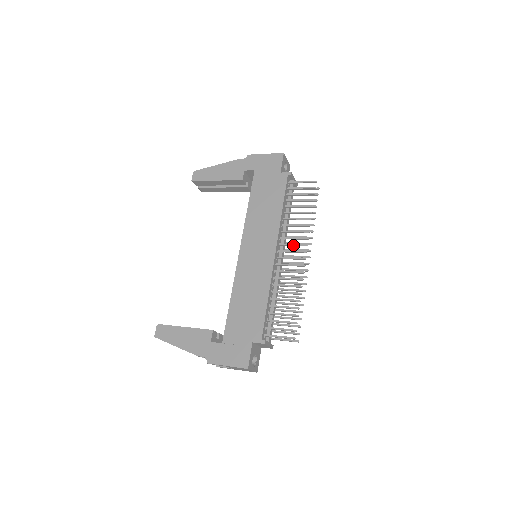
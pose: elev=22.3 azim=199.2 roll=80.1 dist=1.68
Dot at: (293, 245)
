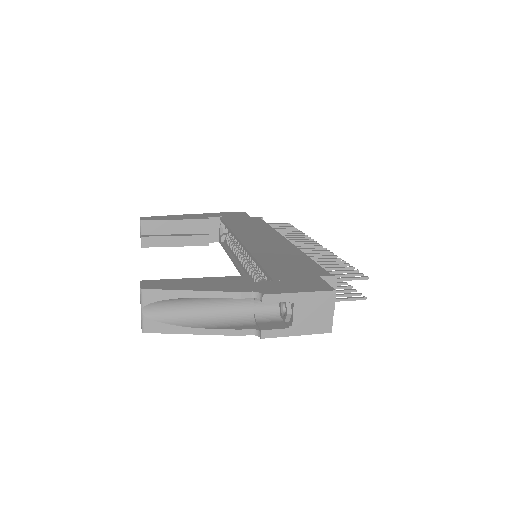
Dot at: (300, 242)
